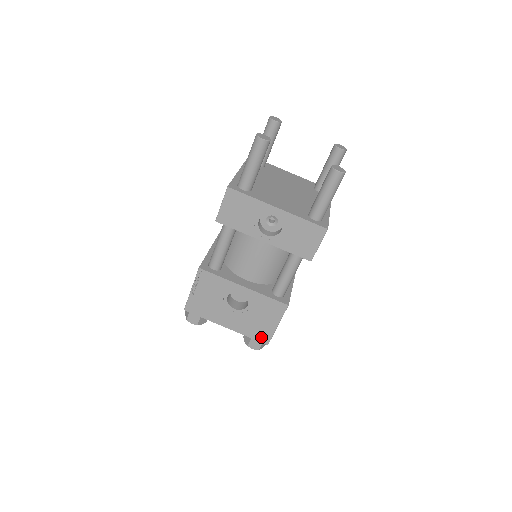
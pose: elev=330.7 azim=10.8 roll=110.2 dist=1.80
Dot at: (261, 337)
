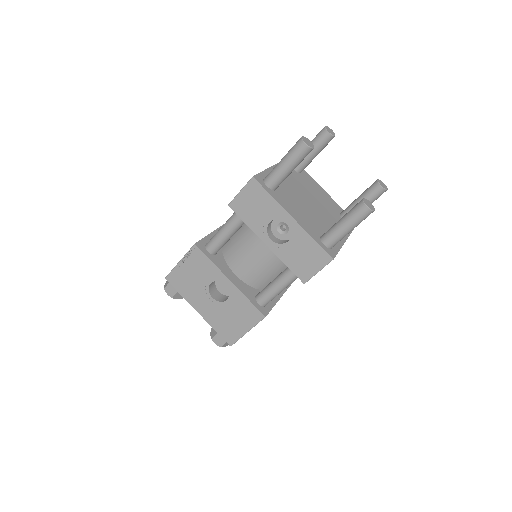
Dot at: (227, 336)
